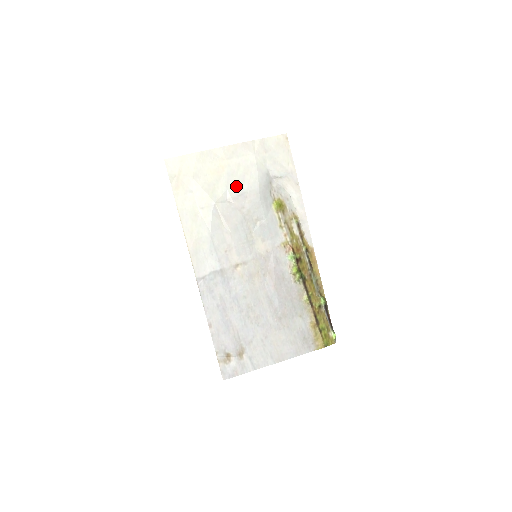
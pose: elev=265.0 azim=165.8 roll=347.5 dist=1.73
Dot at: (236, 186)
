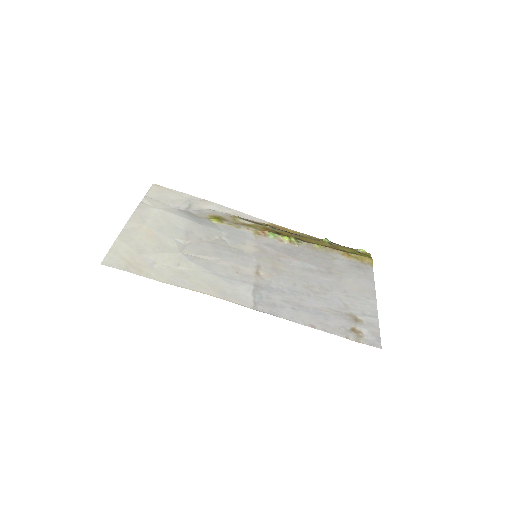
Dot at: (175, 232)
